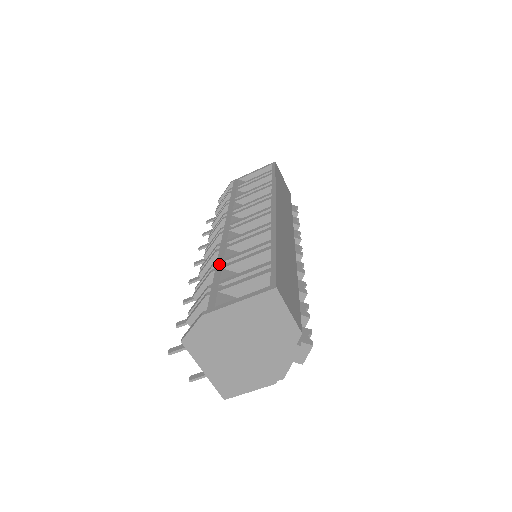
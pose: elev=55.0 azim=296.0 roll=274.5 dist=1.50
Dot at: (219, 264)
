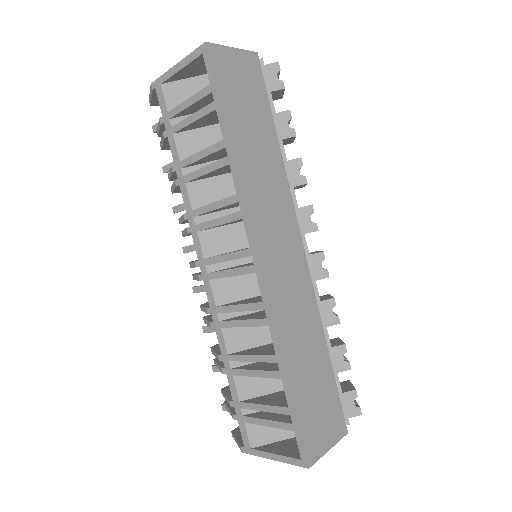
Dot at: (226, 364)
